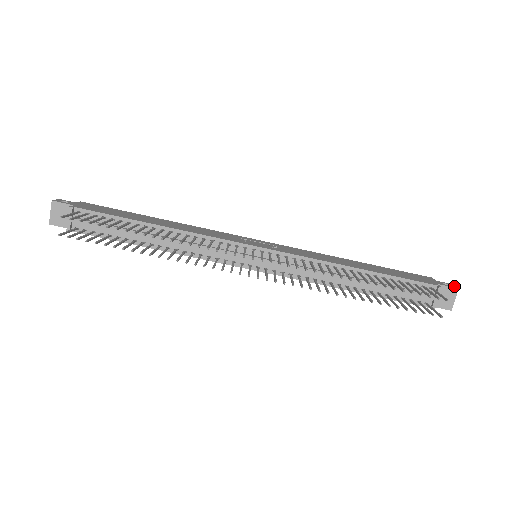
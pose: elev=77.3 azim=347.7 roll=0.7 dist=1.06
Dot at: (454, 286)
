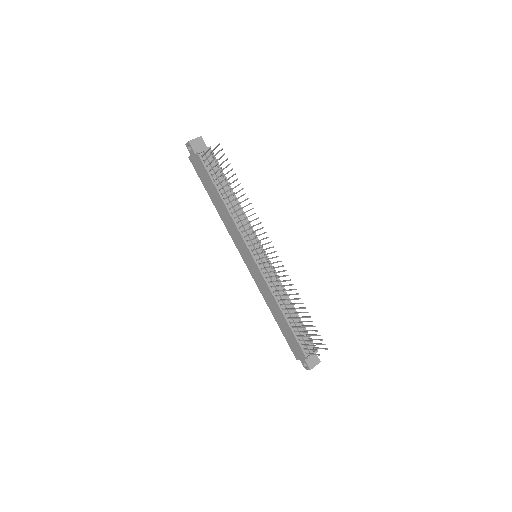
Dot at: (318, 360)
